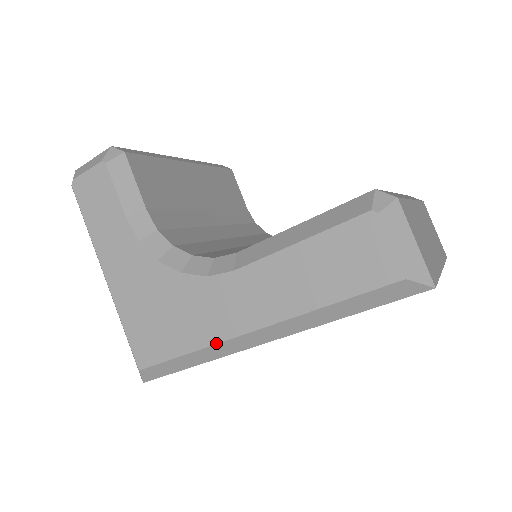
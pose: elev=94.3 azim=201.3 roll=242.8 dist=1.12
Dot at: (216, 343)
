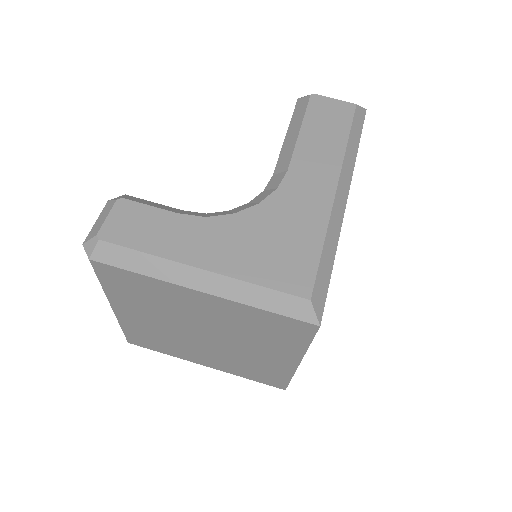
Dot at: (330, 215)
